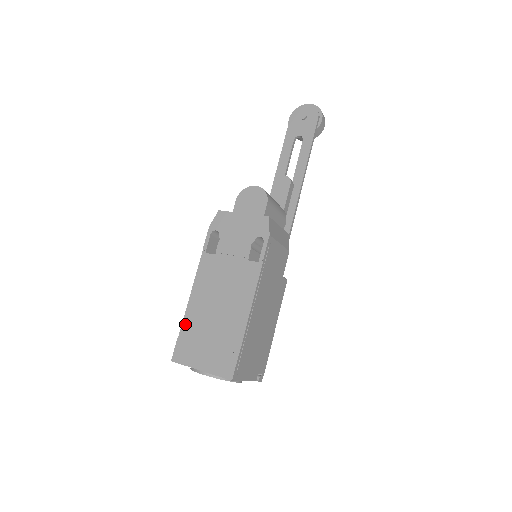
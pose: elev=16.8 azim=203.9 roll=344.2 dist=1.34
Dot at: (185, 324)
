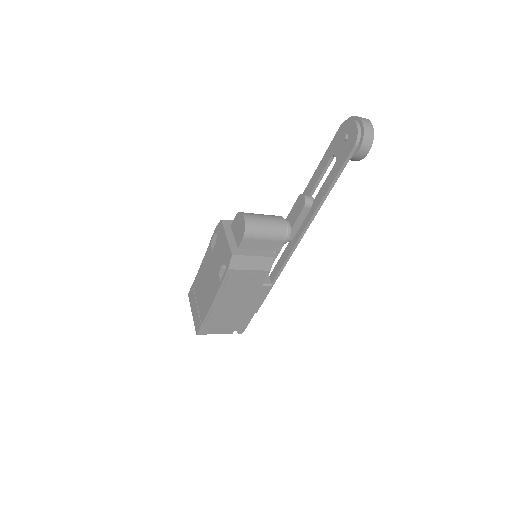
Dot at: (195, 280)
